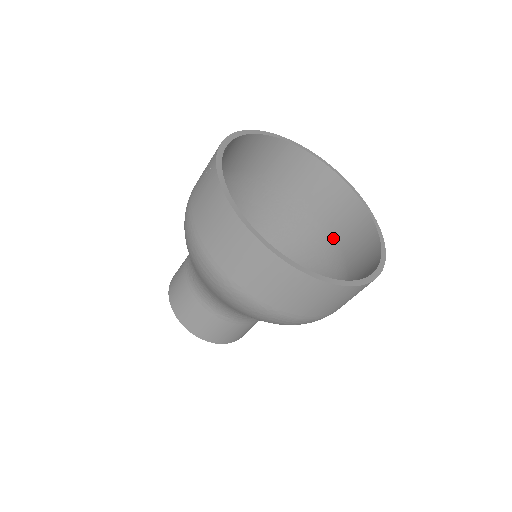
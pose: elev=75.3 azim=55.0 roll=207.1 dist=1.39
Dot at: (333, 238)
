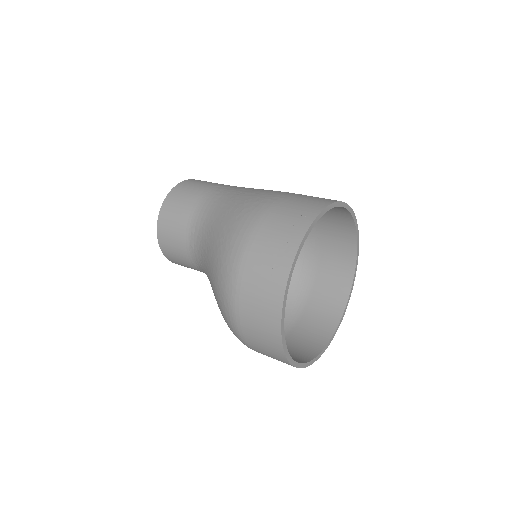
Dot at: (318, 252)
